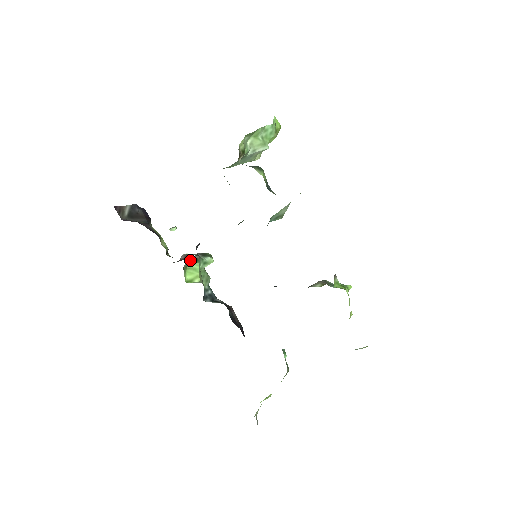
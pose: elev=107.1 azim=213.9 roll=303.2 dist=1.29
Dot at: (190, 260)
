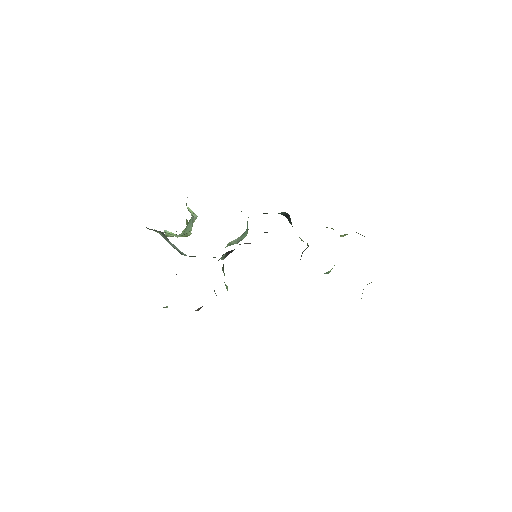
Dot at: (222, 270)
